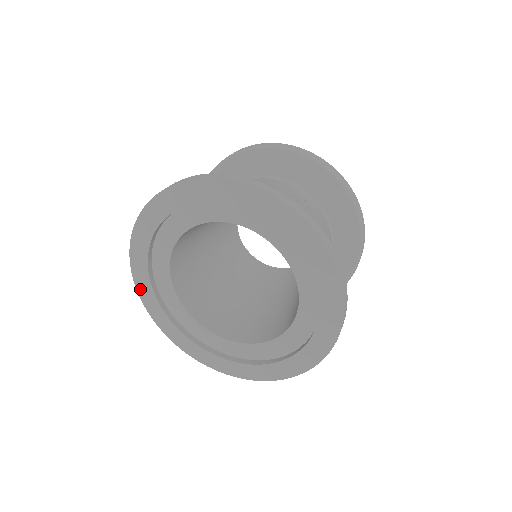
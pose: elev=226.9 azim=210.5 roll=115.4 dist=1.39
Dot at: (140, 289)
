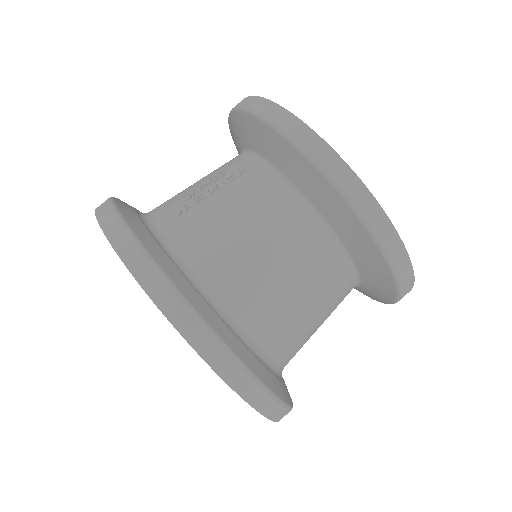
Dot at: occluded
